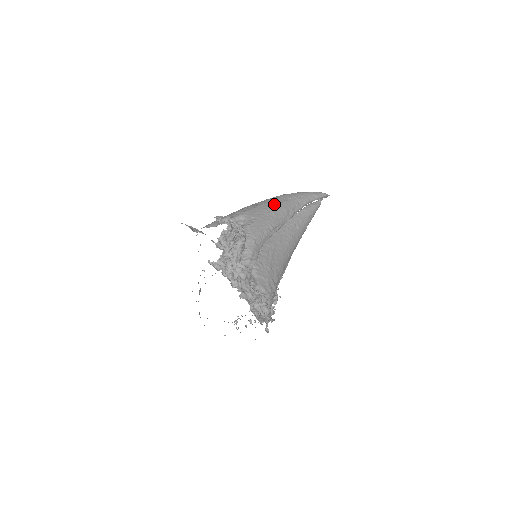
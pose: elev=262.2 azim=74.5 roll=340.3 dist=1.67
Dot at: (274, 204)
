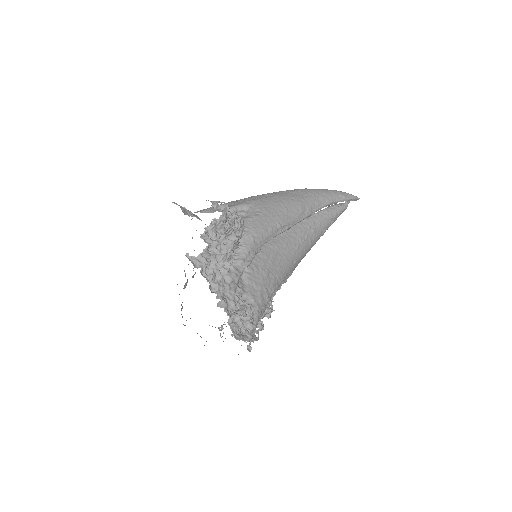
Dot at: (289, 198)
